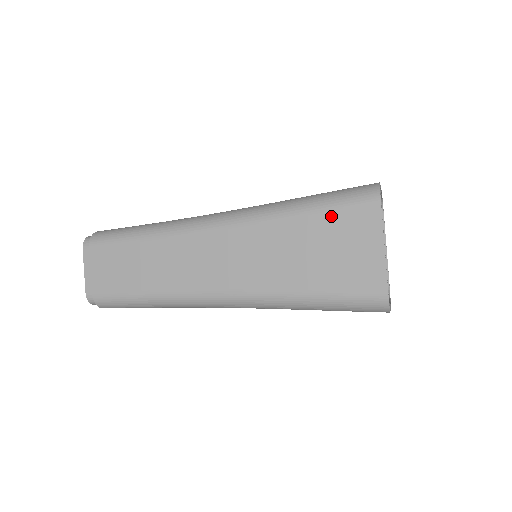
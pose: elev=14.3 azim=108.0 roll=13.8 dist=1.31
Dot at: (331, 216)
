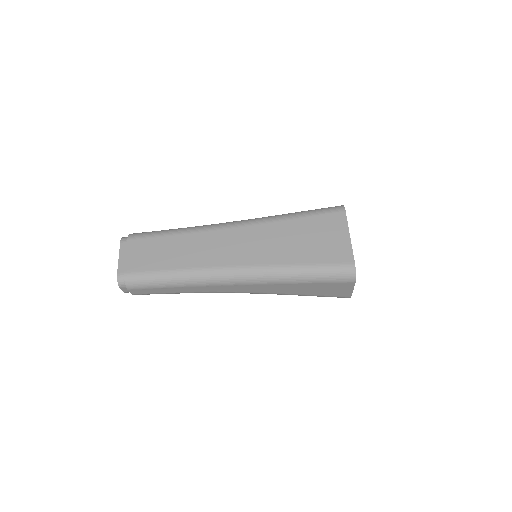
Dot at: (314, 219)
